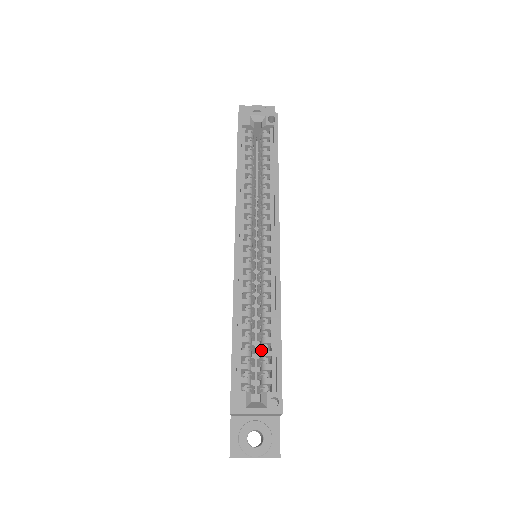
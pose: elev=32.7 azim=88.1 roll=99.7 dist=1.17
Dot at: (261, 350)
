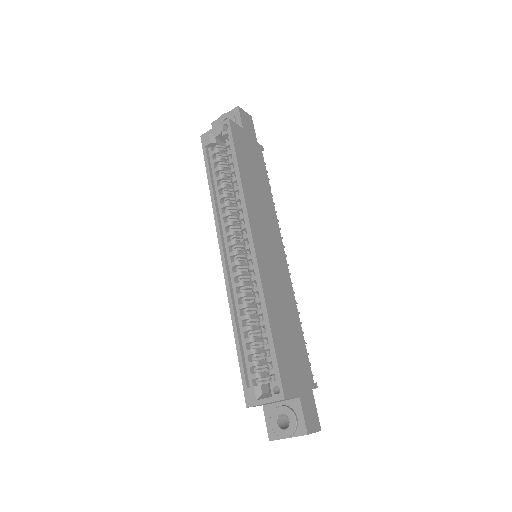
Dot at: occluded
